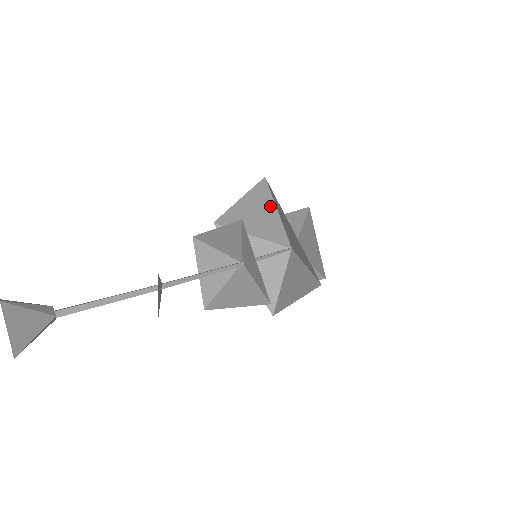
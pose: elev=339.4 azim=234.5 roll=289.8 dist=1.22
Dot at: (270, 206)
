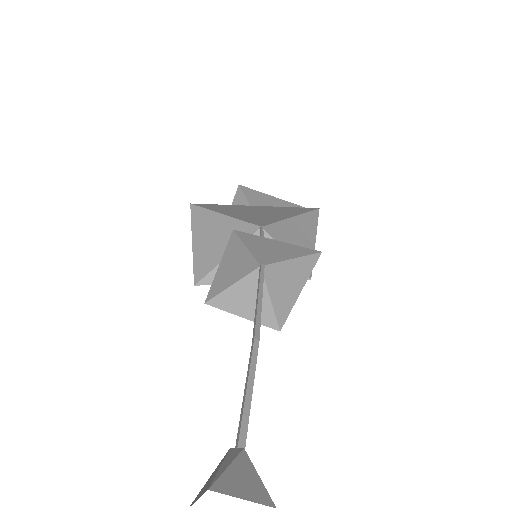
Dot at: (216, 219)
